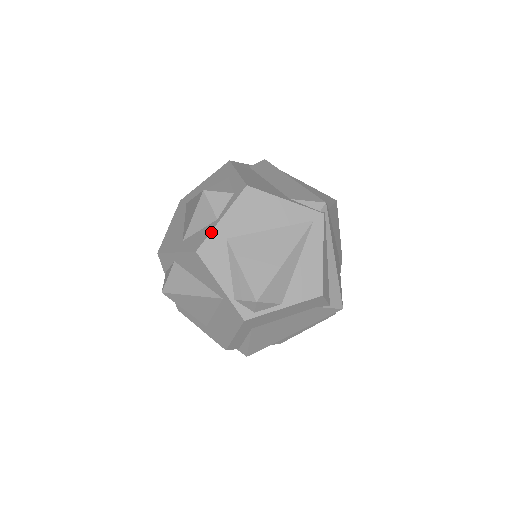
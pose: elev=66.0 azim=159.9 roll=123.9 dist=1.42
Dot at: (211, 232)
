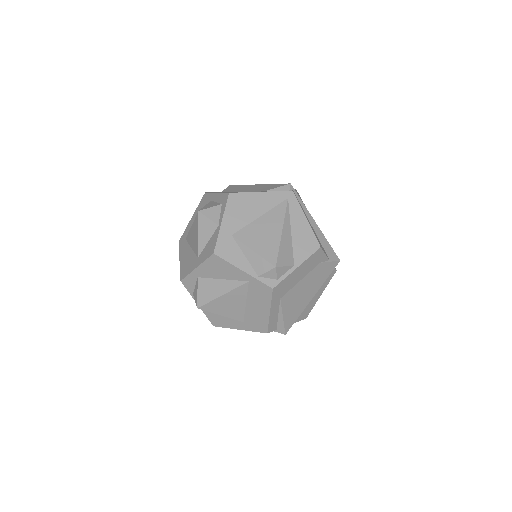
Dot at: (218, 235)
